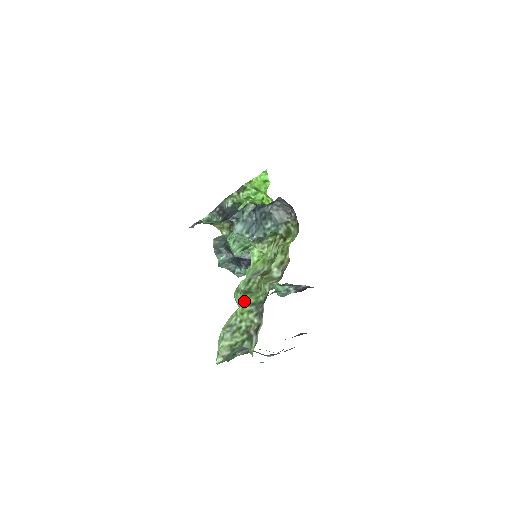
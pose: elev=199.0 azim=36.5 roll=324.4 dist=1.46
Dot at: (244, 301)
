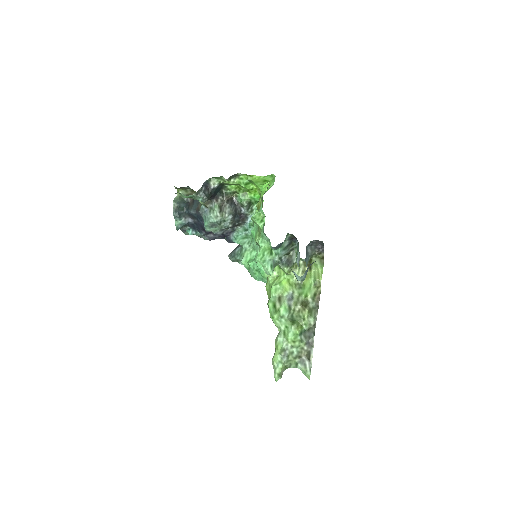
Dot at: (294, 330)
